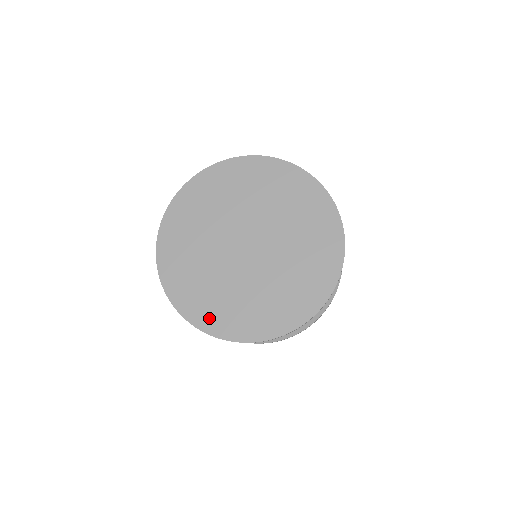
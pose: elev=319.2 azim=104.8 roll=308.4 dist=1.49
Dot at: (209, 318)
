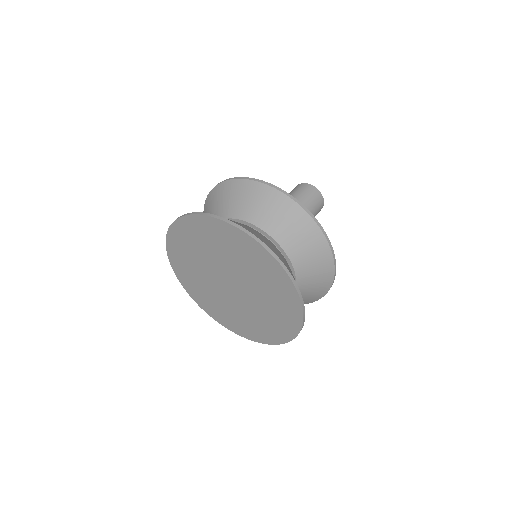
Dot at: (217, 315)
